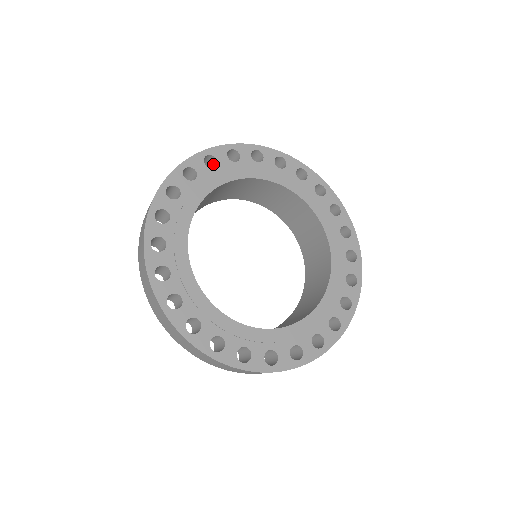
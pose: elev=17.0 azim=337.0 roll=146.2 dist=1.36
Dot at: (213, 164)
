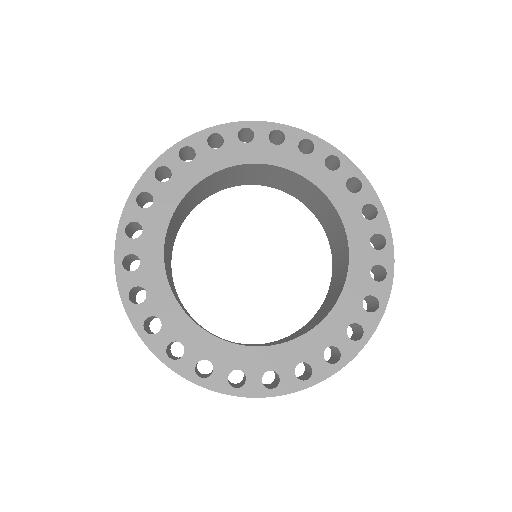
Dot at: (151, 197)
